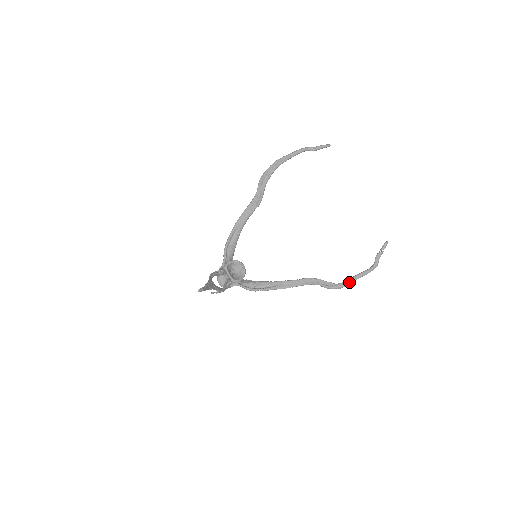
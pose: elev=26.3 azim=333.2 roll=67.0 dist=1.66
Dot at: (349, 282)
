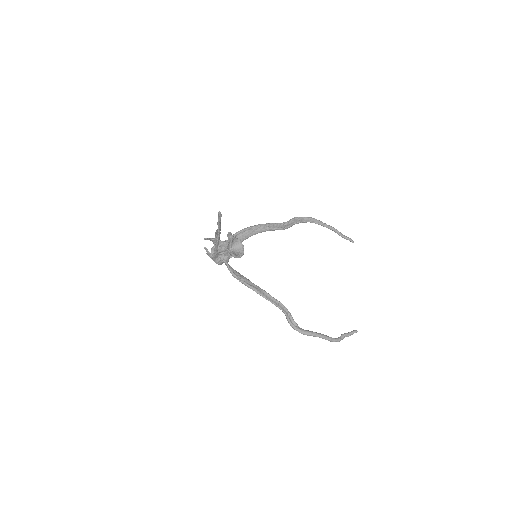
Dot at: (312, 333)
